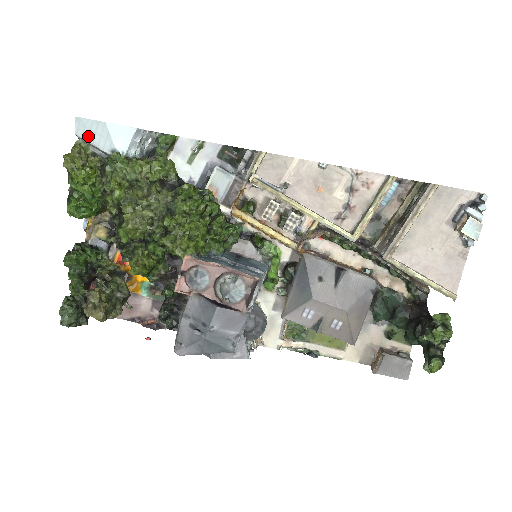
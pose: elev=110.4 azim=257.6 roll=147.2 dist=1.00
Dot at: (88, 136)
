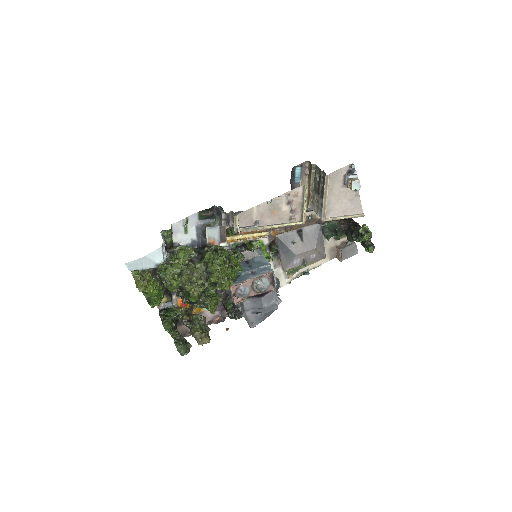
Dot at: (138, 267)
